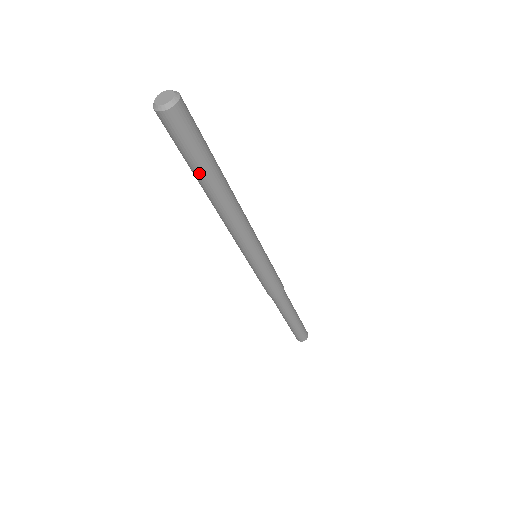
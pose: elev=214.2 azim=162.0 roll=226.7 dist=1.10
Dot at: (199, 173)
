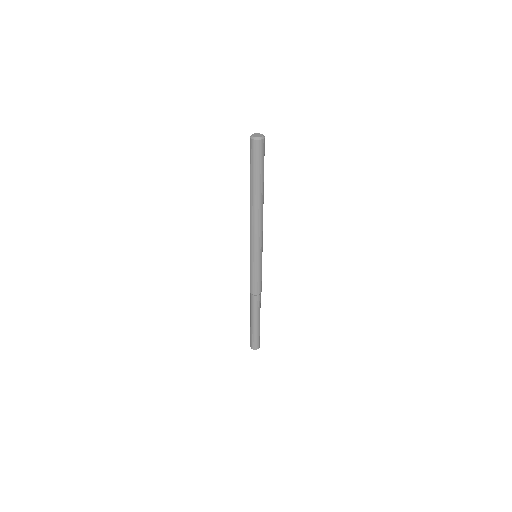
Dot at: (254, 181)
